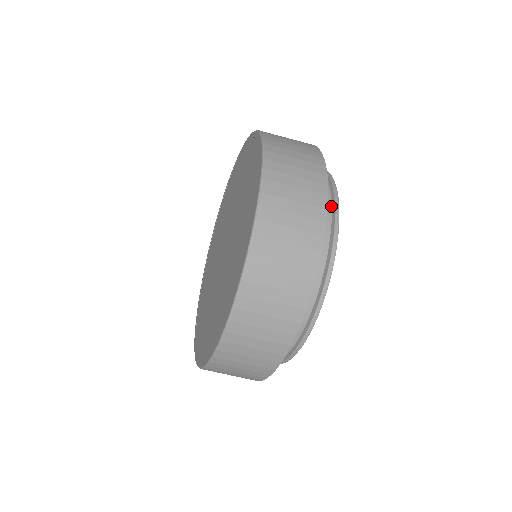
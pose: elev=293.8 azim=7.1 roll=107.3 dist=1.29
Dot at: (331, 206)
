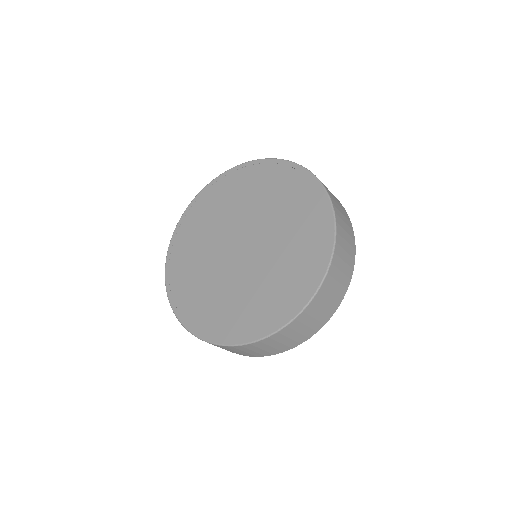
Dot at: occluded
